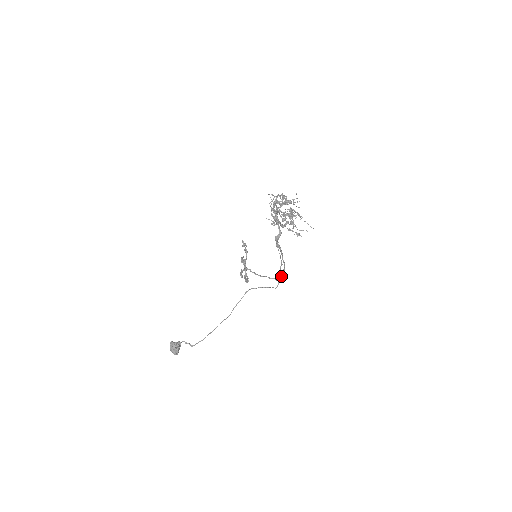
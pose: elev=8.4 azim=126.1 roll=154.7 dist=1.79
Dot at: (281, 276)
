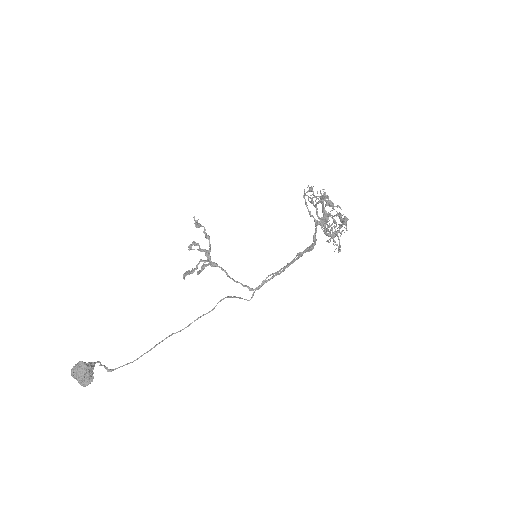
Dot at: (259, 286)
